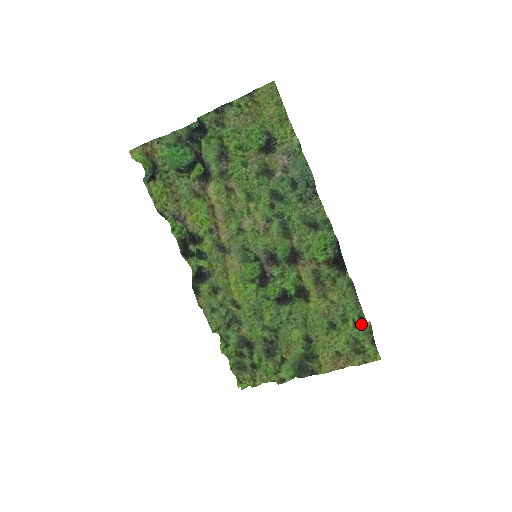
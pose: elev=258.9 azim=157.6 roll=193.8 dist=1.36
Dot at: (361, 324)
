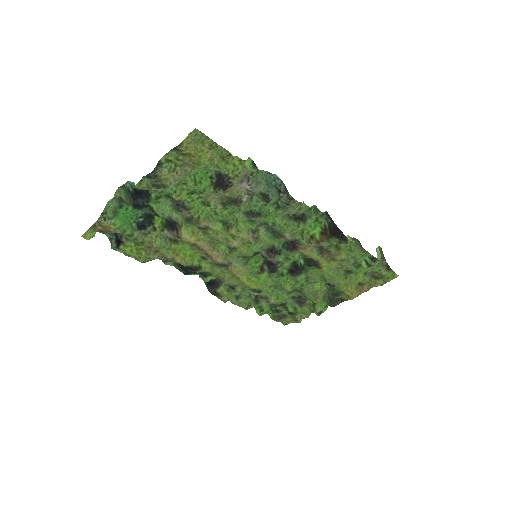
Dot at: (374, 263)
